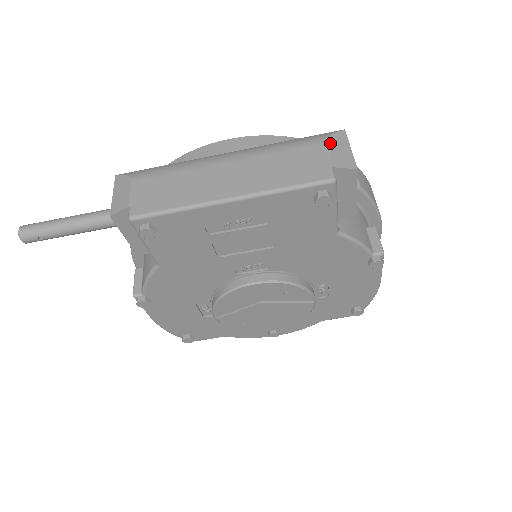
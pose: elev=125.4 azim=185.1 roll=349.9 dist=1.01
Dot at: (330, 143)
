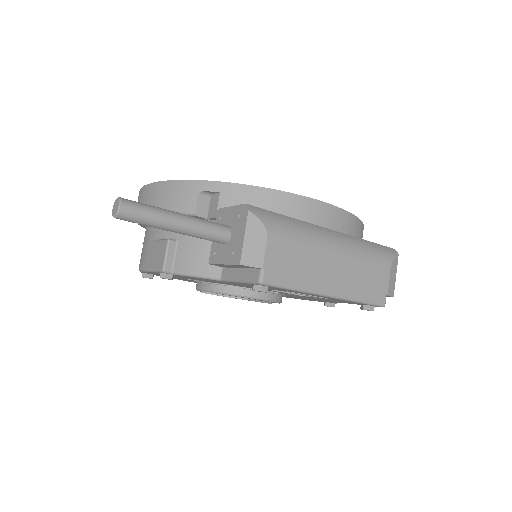
Dot at: (392, 269)
